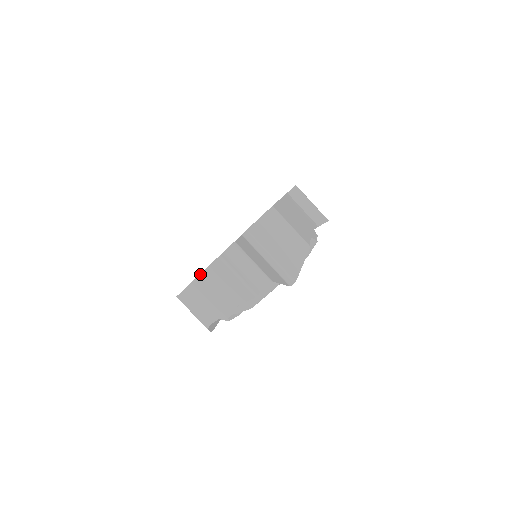
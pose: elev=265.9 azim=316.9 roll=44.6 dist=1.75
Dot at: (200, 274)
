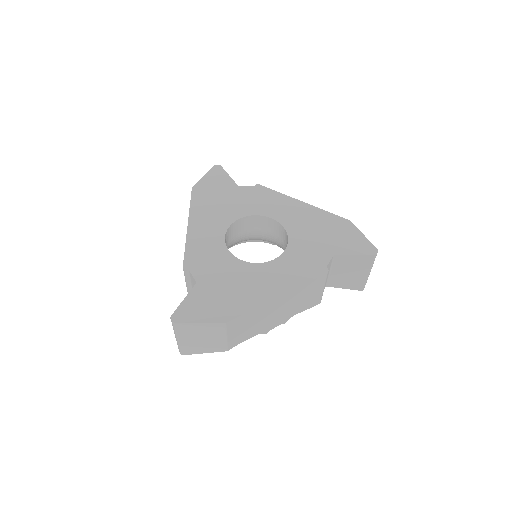
Dot at: (187, 233)
